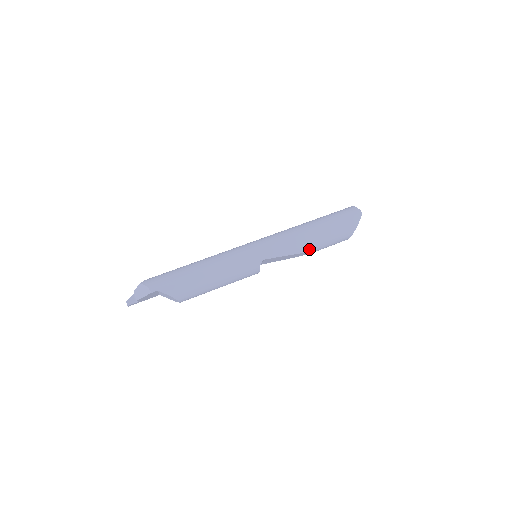
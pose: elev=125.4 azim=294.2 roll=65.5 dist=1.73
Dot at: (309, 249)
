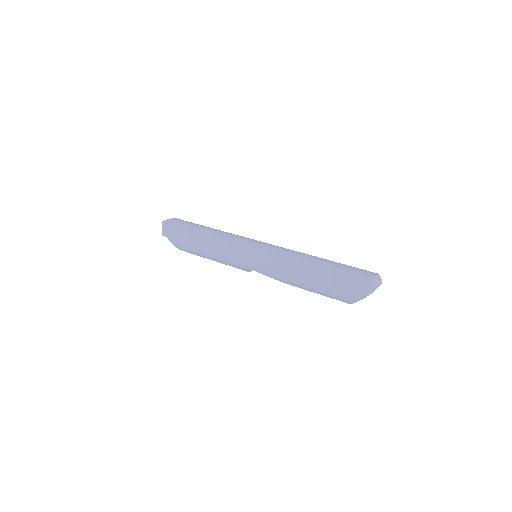
Dot at: (297, 286)
